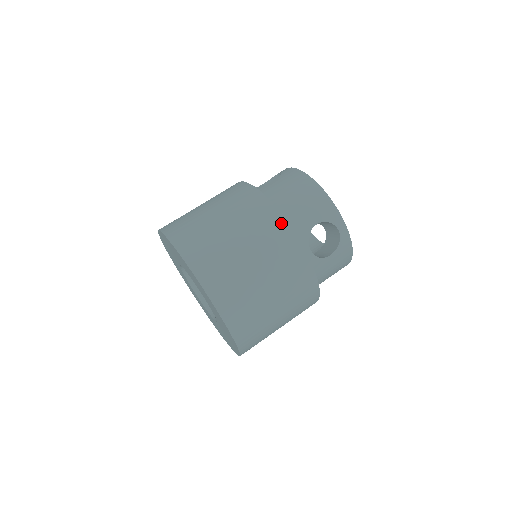
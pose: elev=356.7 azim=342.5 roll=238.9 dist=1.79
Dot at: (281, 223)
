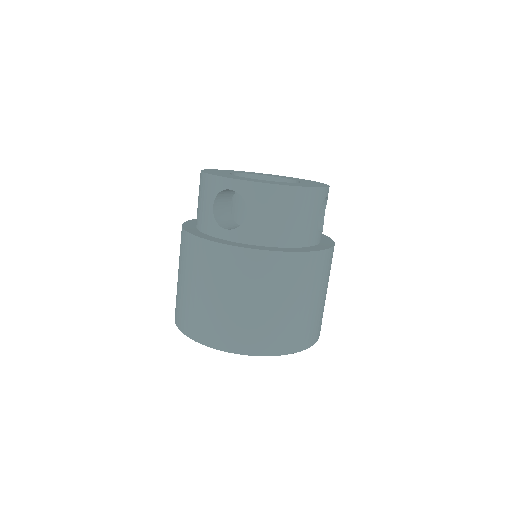
Dot at: (313, 258)
